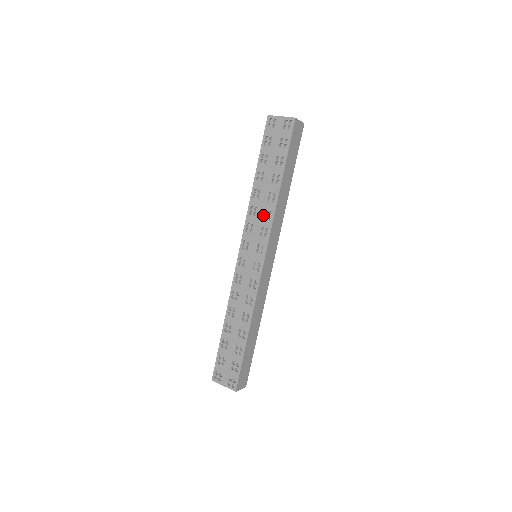
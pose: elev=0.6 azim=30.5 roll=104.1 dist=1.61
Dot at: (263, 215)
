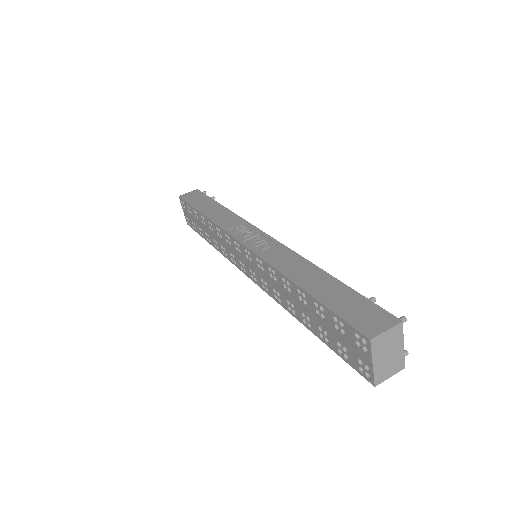
Dot at: (274, 288)
